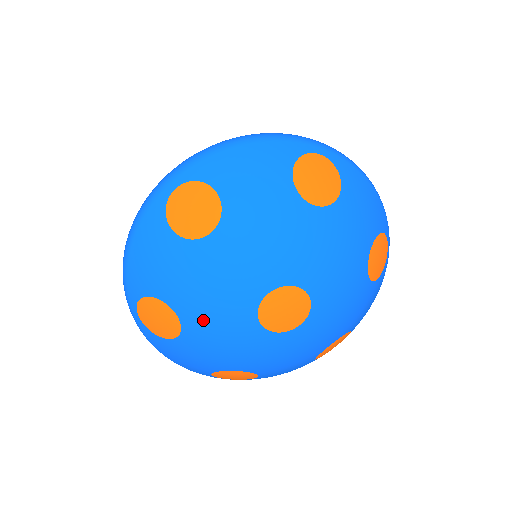
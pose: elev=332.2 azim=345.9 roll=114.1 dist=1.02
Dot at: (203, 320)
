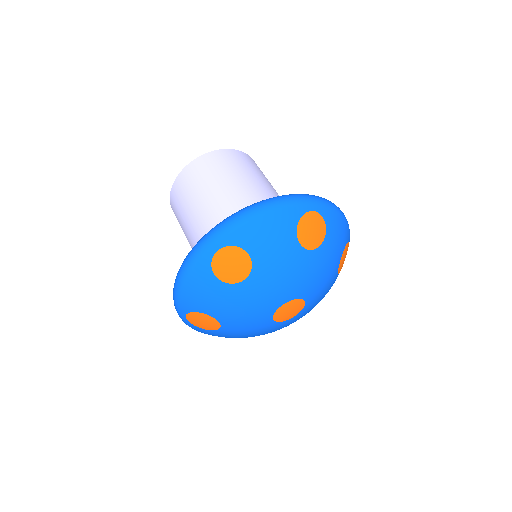
Dot at: (262, 334)
